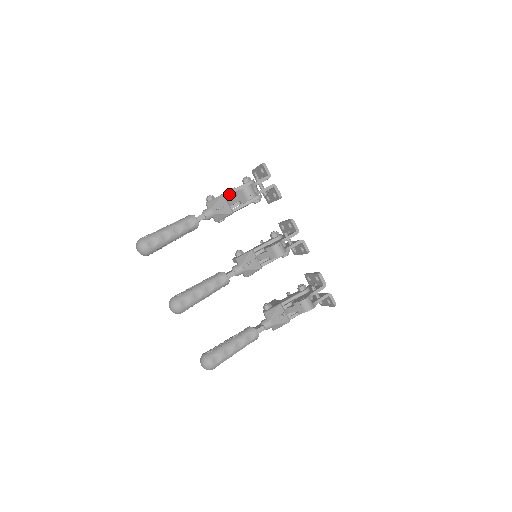
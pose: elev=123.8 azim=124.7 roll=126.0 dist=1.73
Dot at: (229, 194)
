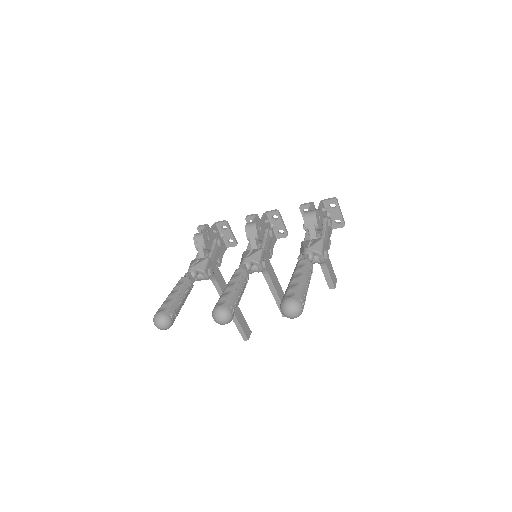
Dot at: (197, 257)
